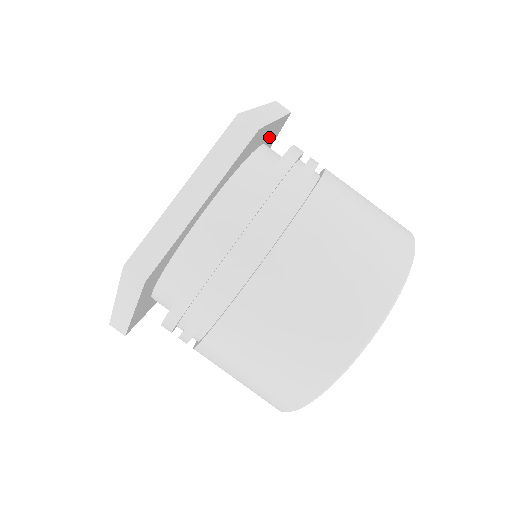
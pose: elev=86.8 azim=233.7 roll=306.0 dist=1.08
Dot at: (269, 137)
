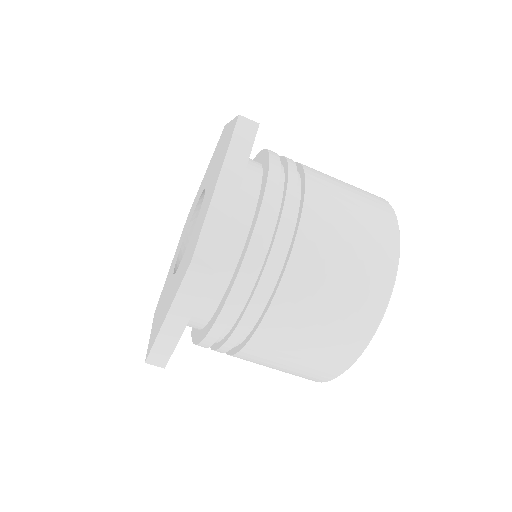
Dot at: occluded
